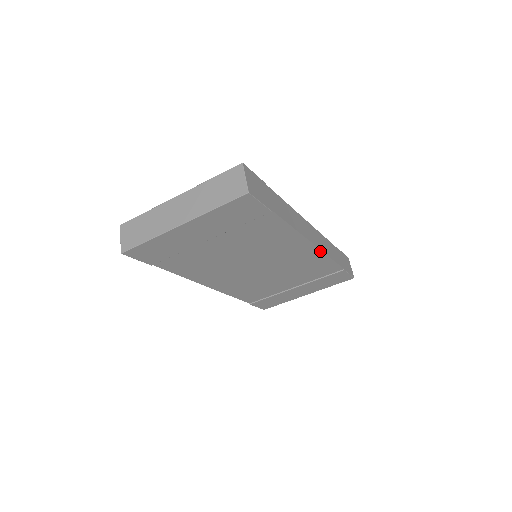
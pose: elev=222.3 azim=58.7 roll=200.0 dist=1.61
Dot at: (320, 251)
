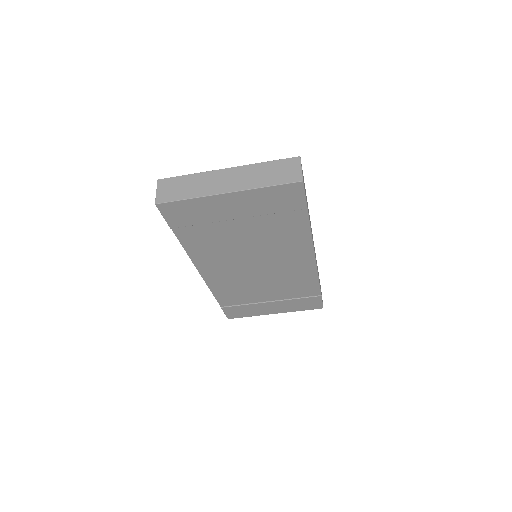
Dot at: (315, 267)
